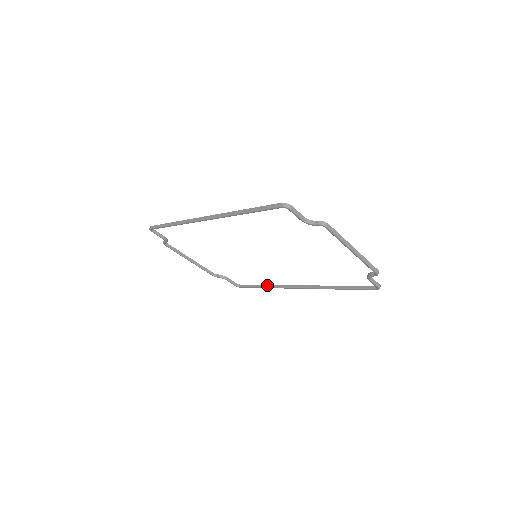
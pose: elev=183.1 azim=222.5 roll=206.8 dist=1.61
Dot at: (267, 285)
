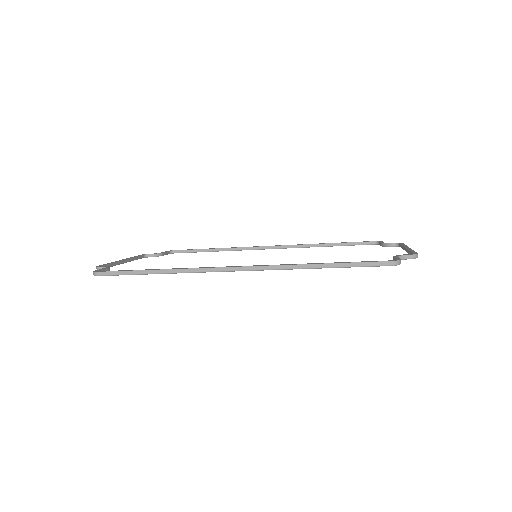
Dot at: (221, 249)
